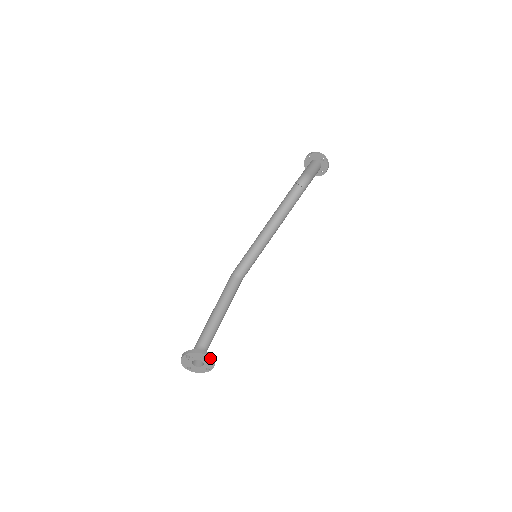
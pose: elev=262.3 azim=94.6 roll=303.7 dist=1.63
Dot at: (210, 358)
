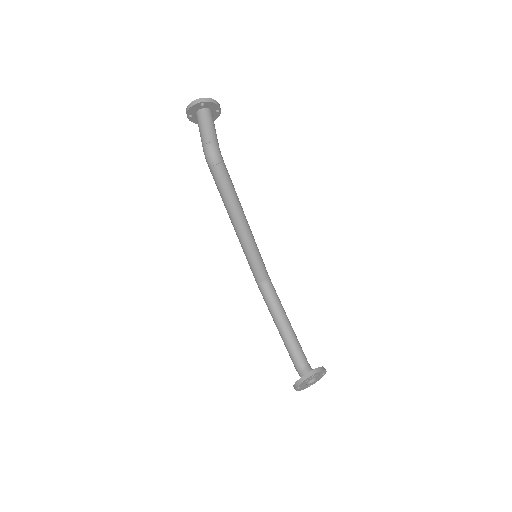
Dot at: (315, 374)
